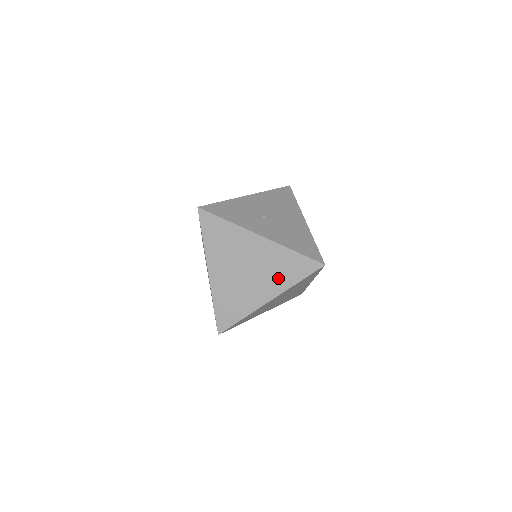
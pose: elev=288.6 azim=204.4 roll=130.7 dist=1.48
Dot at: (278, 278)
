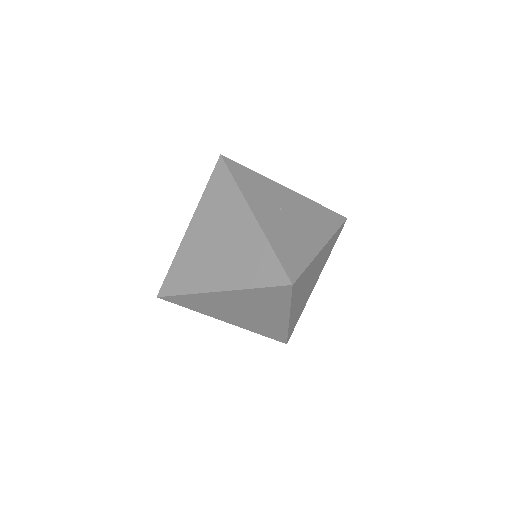
Dot at: (240, 270)
